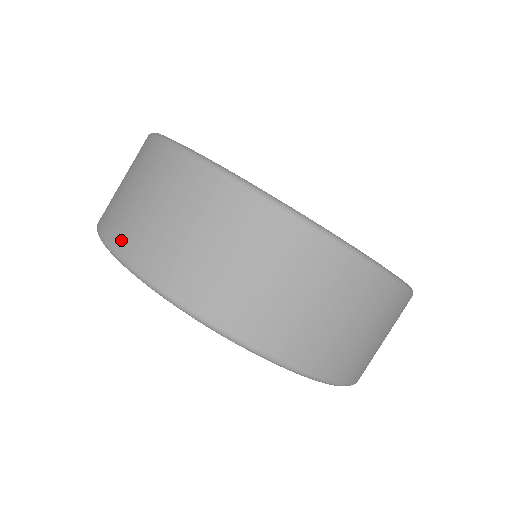
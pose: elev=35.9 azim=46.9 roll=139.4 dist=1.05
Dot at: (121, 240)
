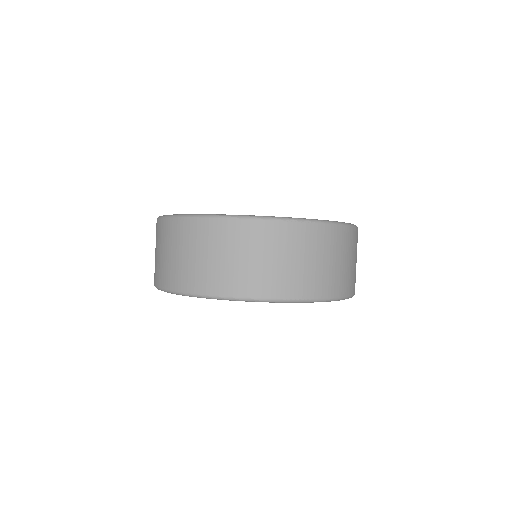
Dot at: (155, 278)
